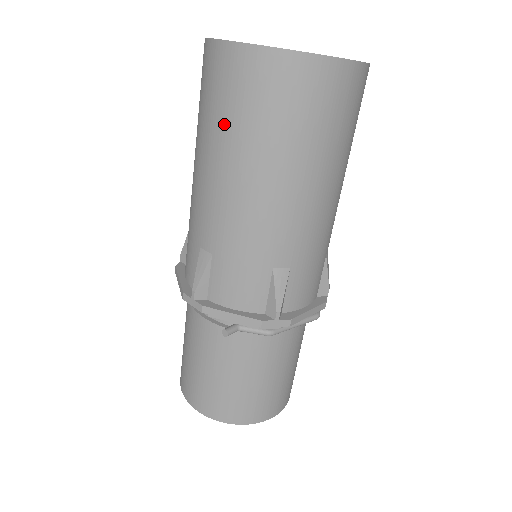
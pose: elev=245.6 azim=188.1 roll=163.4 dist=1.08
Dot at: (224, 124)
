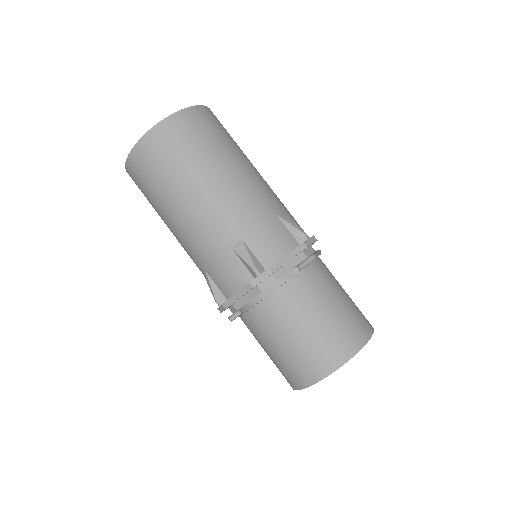
Dot at: (183, 165)
